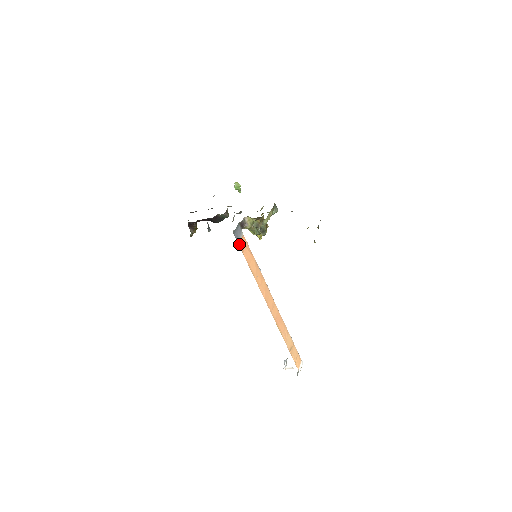
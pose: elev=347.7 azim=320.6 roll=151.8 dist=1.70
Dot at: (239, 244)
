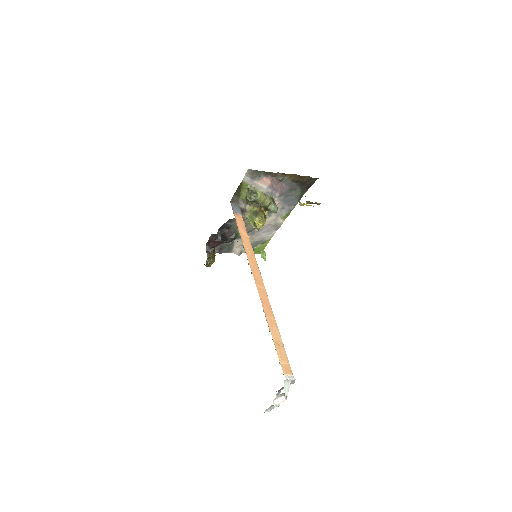
Dot at: (234, 214)
